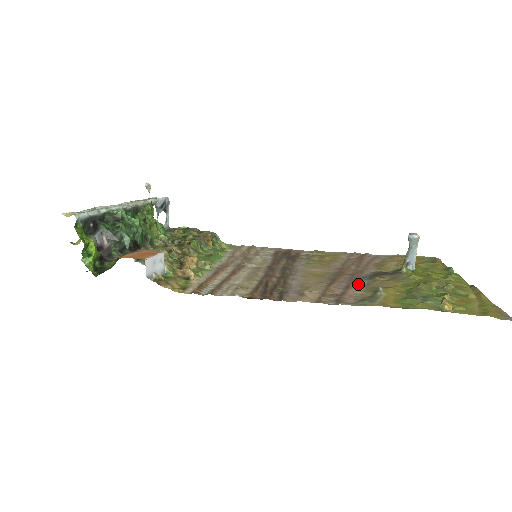
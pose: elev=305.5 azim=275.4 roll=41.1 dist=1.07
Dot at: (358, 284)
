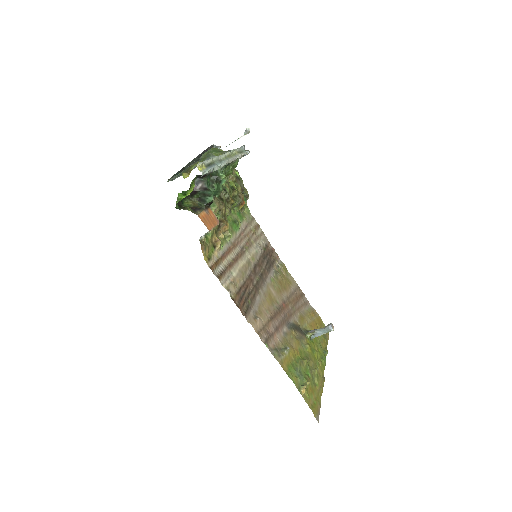
Dot at: (283, 329)
